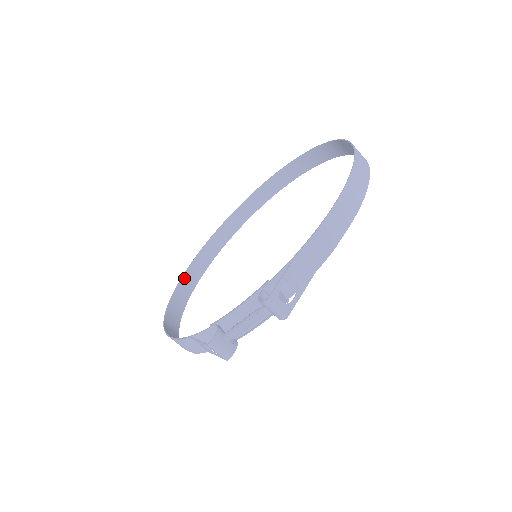
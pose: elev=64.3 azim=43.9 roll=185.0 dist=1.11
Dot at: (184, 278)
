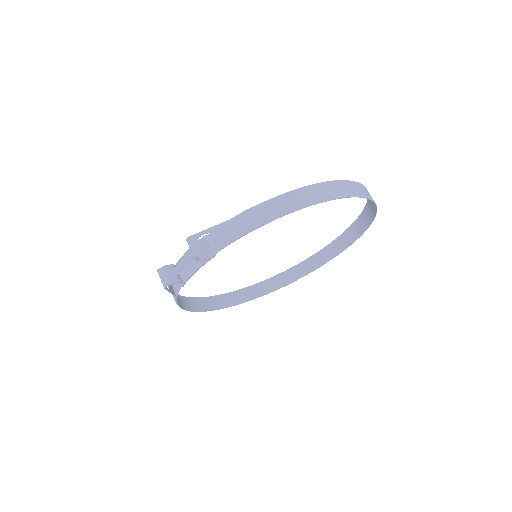
Dot at: (242, 291)
